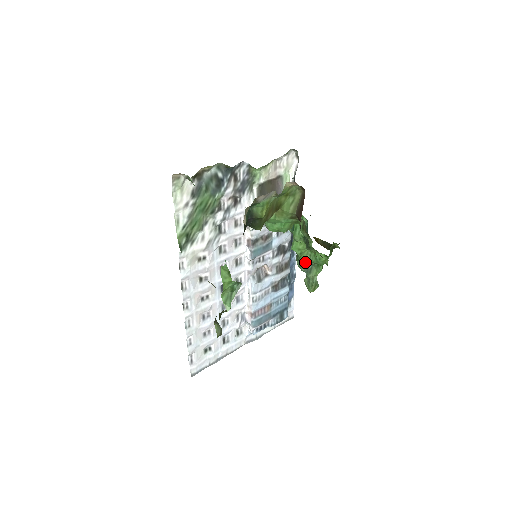
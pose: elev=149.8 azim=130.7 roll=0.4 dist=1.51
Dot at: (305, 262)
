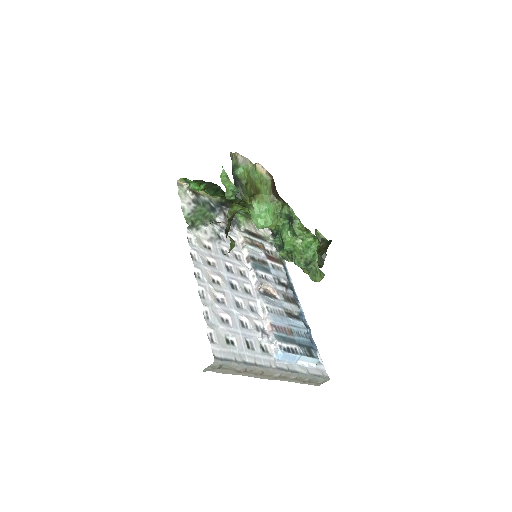
Dot at: (301, 257)
